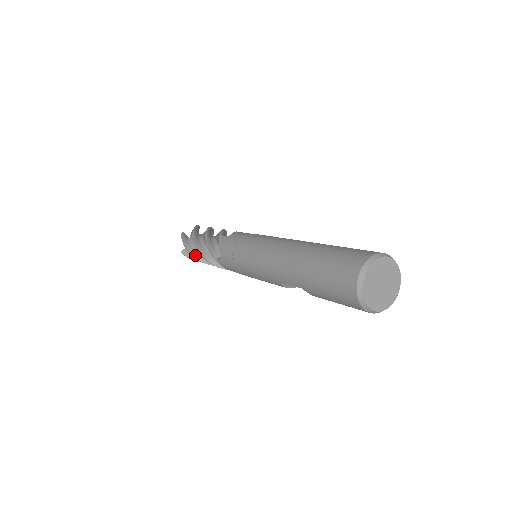
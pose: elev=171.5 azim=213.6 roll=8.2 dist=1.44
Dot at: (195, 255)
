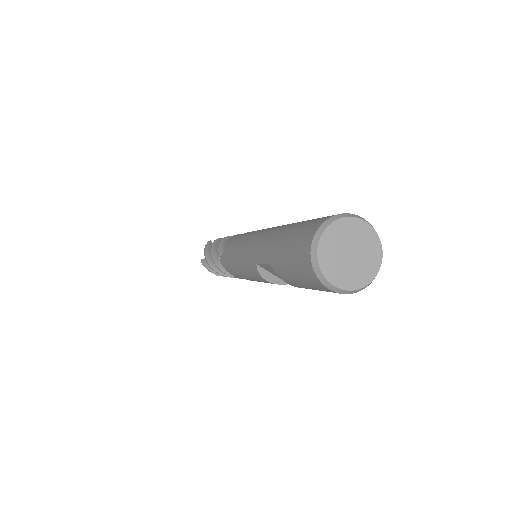
Dot at: (209, 260)
